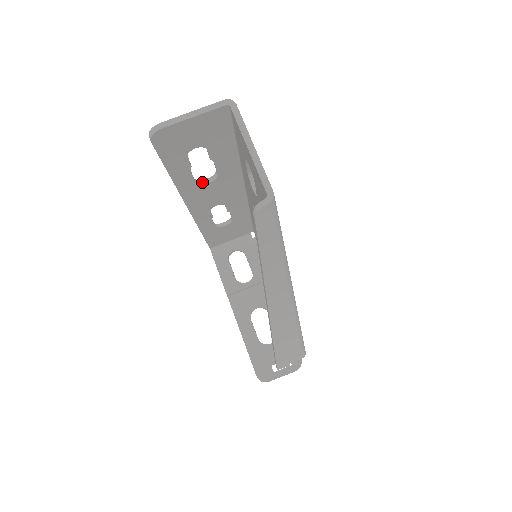
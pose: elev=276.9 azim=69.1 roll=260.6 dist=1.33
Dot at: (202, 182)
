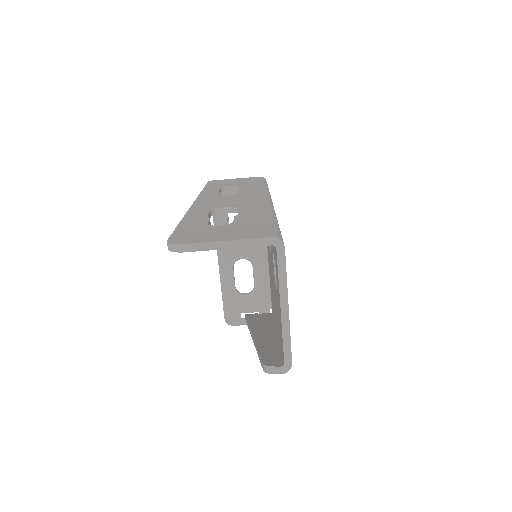
Dot at: (219, 210)
